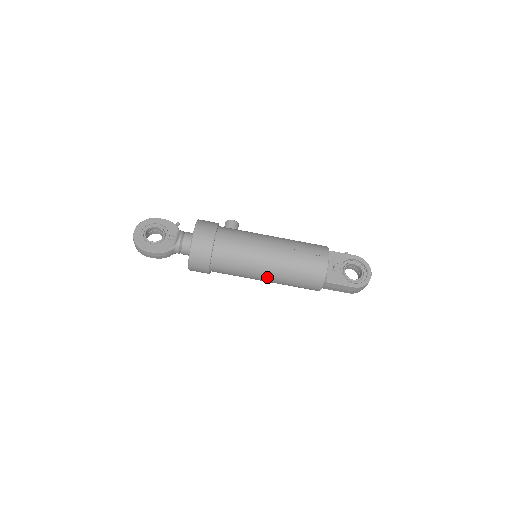
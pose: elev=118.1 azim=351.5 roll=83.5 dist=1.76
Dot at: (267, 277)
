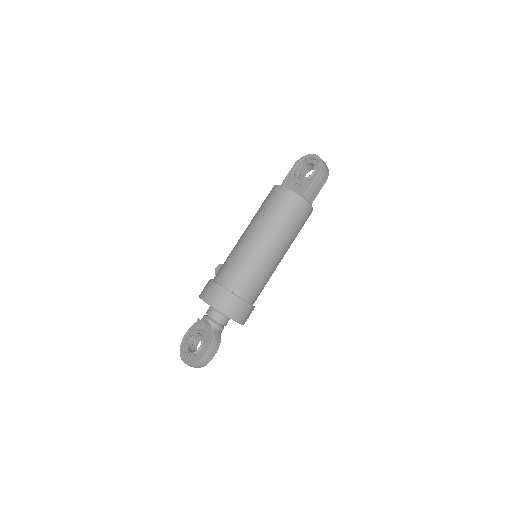
Dot at: (277, 250)
